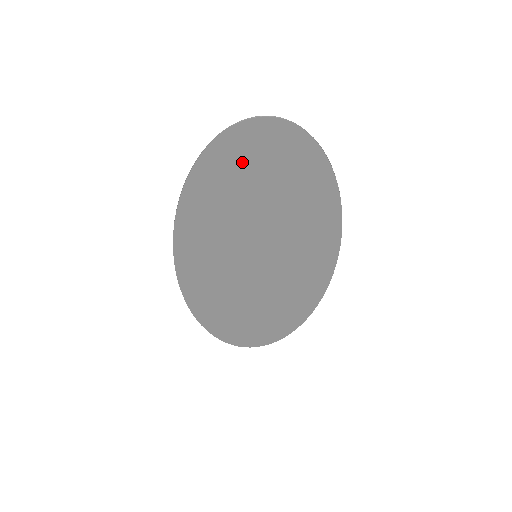
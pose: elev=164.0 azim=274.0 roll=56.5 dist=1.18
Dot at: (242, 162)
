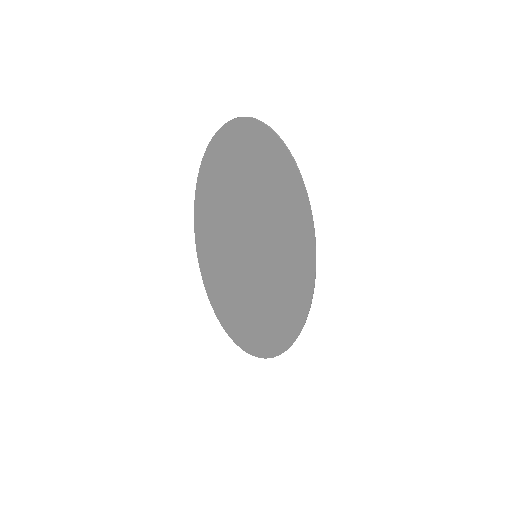
Dot at: (239, 154)
